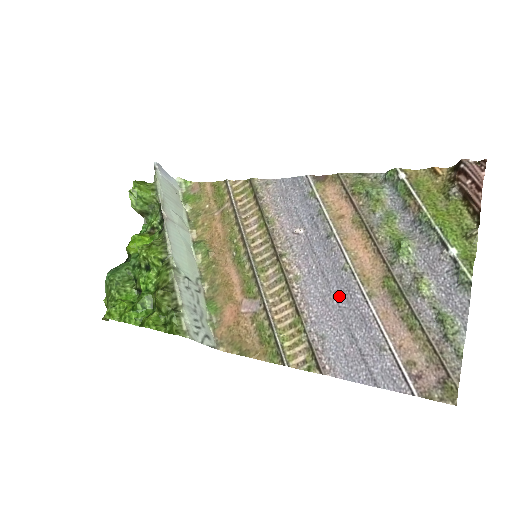
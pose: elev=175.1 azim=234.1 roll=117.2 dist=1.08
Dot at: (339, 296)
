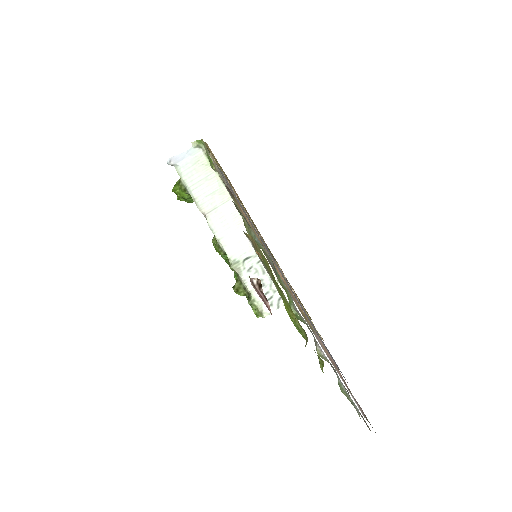
Dot at: occluded
